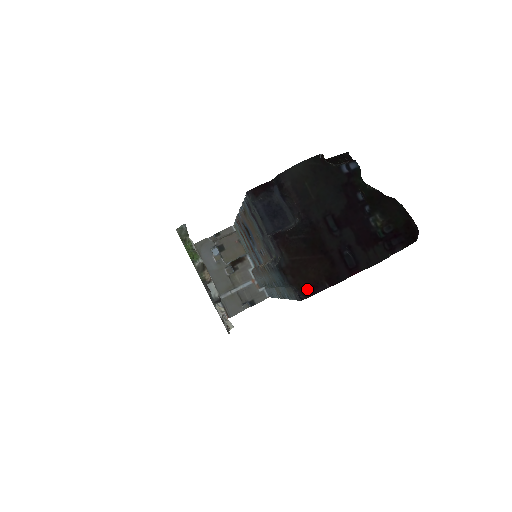
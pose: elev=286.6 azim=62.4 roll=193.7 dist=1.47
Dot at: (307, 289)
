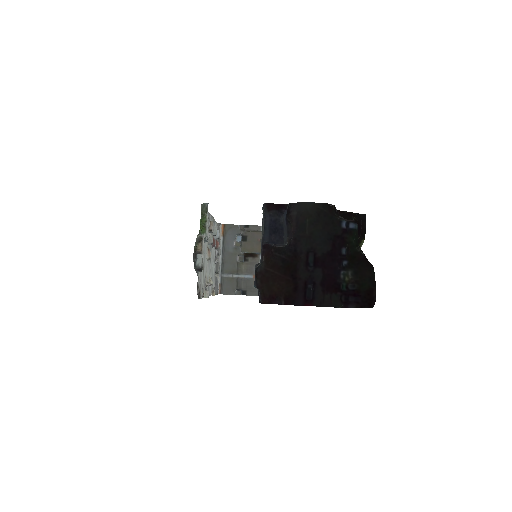
Dot at: (267, 297)
